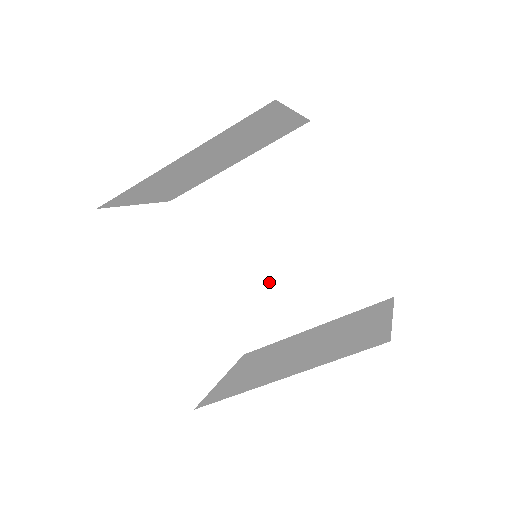
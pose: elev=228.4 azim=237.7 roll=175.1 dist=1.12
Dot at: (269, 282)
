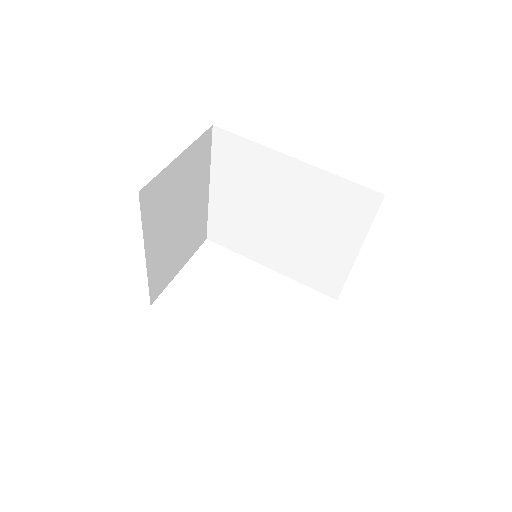
Dot at: (302, 246)
